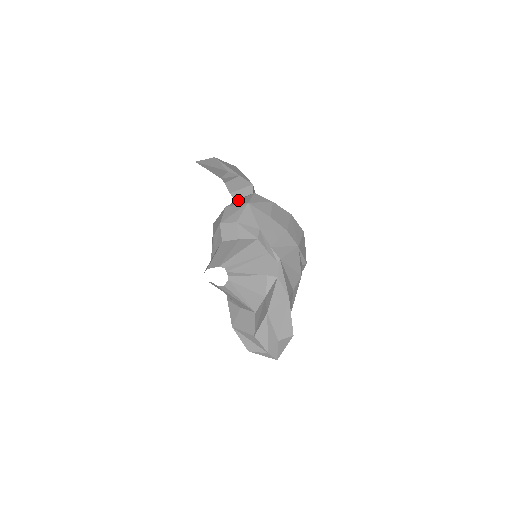
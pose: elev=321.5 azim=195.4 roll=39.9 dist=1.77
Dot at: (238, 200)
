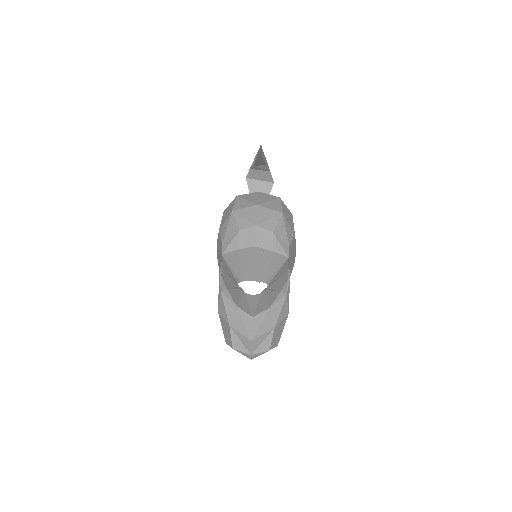
Dot at: (266, 200)
